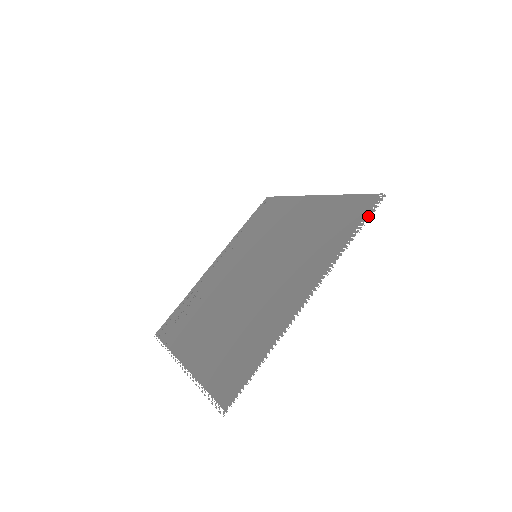
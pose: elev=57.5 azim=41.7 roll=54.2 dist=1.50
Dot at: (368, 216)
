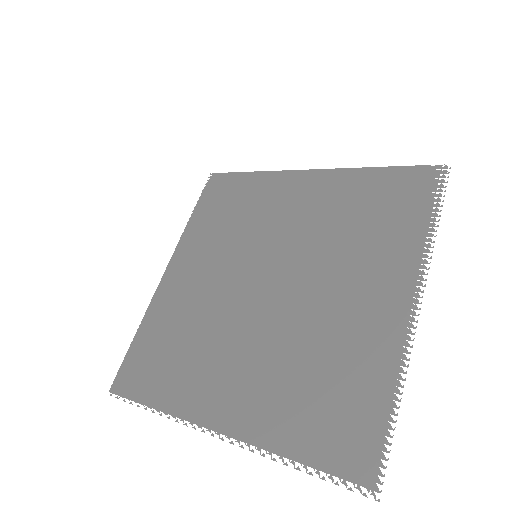
Dot at: (440, 193)
